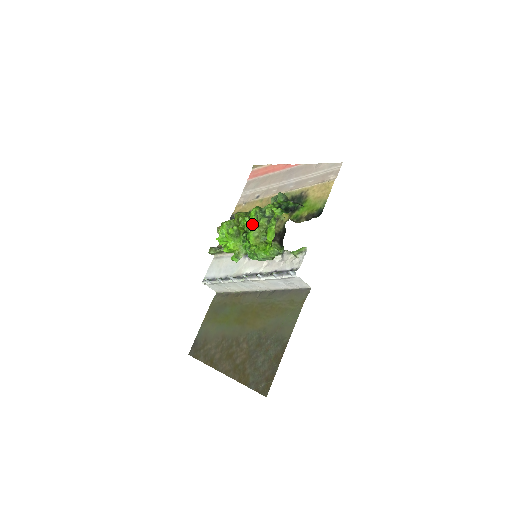
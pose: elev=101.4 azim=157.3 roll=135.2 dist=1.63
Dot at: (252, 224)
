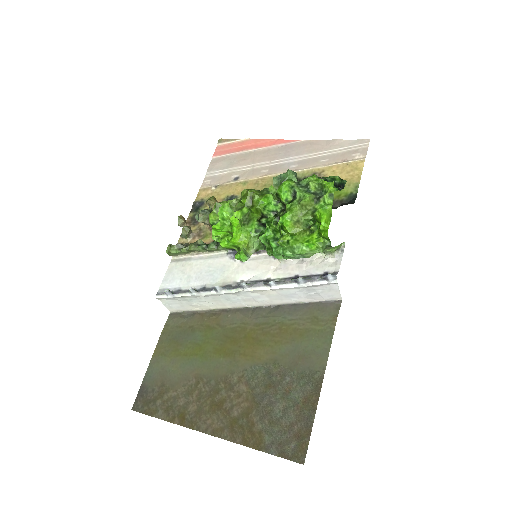
Dot at: (279, 205)
